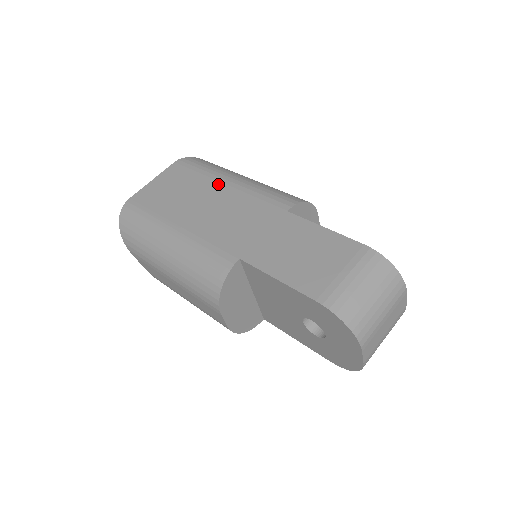
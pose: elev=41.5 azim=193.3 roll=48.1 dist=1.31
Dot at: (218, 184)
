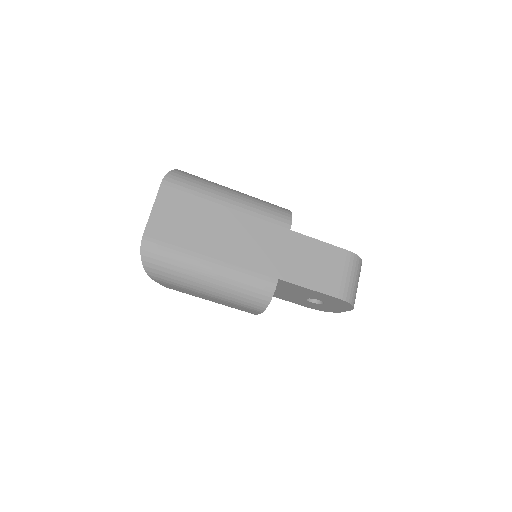
Dot at: (222, 208)
